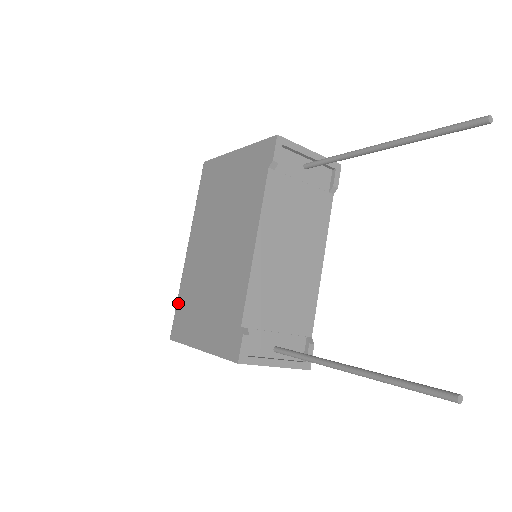
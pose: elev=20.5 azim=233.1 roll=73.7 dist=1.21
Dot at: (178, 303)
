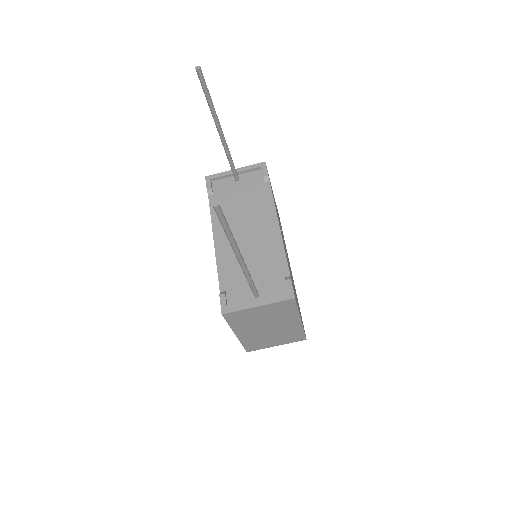
Dot at: occluded
